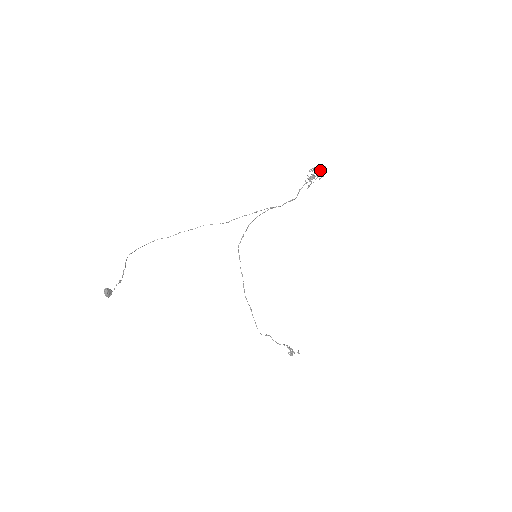
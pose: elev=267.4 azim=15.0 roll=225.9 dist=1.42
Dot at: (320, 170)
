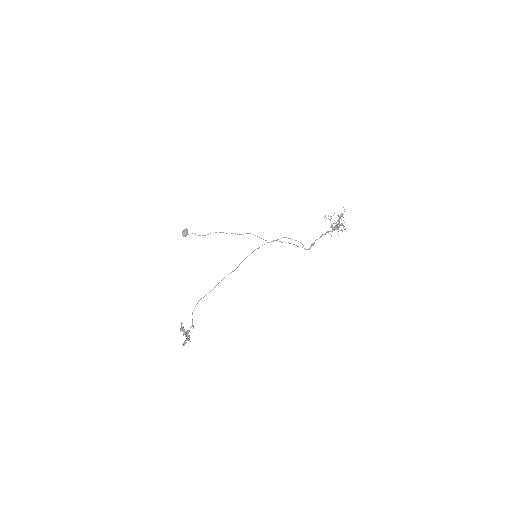
Dot at: (341, 216)
